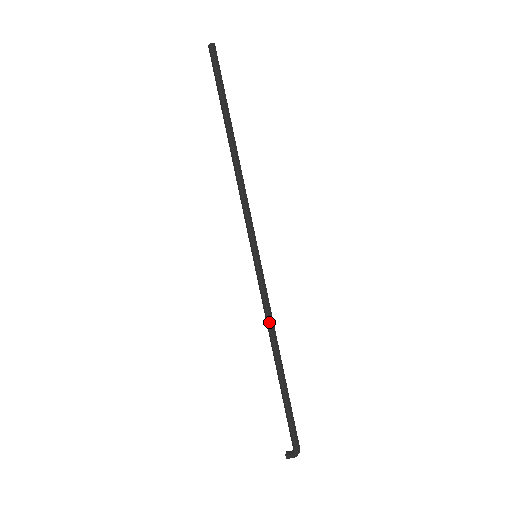
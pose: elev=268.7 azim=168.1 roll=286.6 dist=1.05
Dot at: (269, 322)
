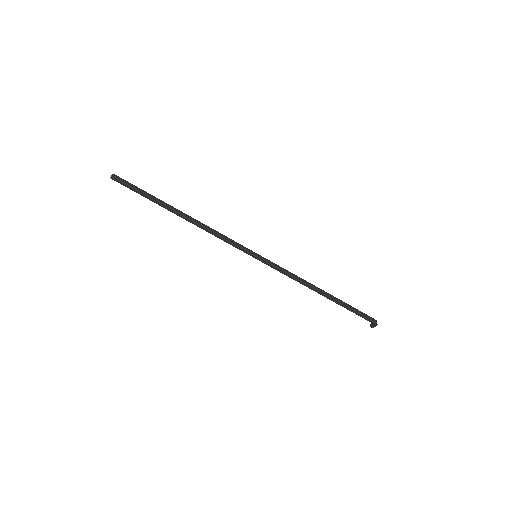
Dot at: (297, 281)
